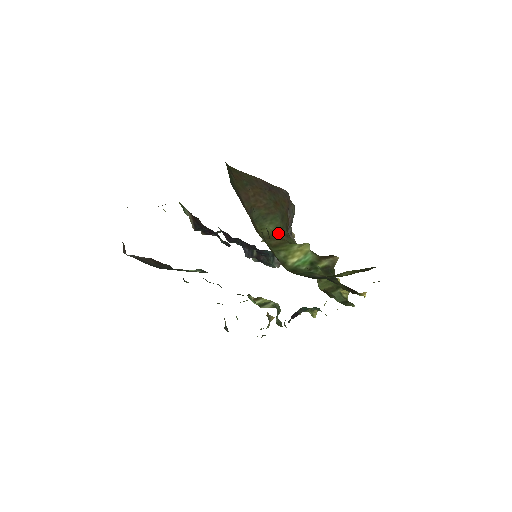
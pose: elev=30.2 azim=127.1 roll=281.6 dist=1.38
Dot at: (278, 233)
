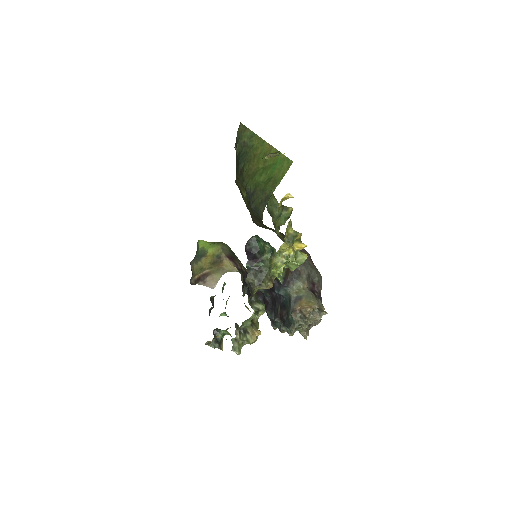
Dot at: occluded
